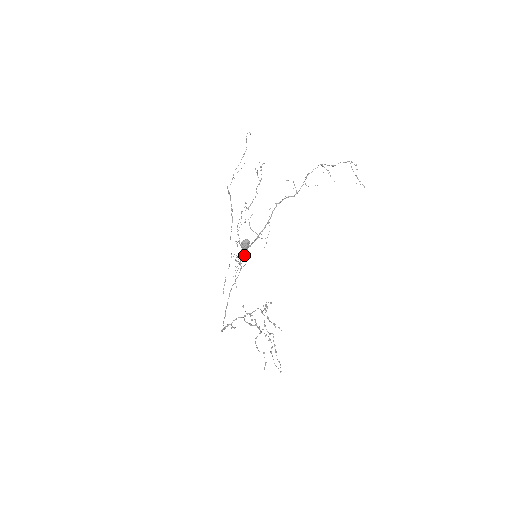
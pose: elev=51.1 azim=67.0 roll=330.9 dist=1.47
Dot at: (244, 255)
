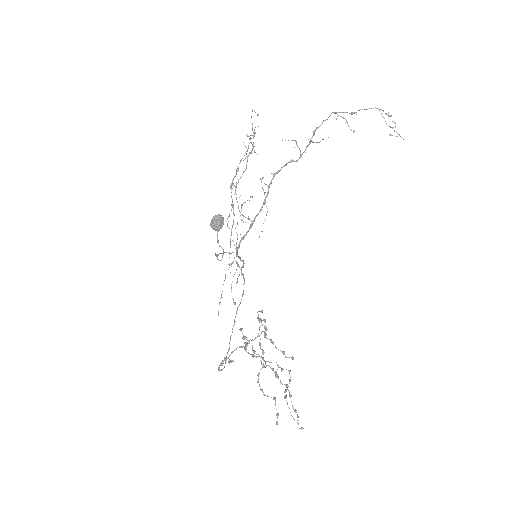
Dot at: (218, 240)
